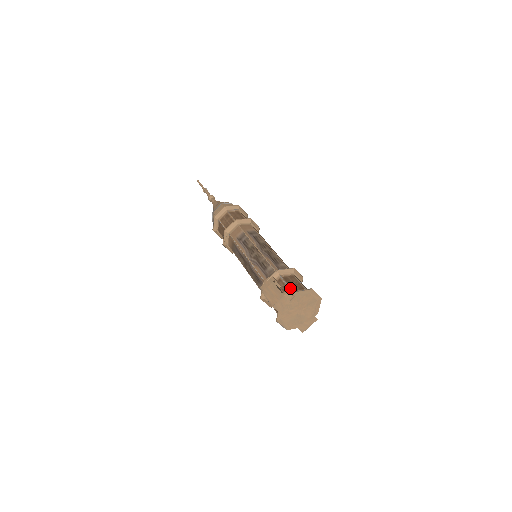
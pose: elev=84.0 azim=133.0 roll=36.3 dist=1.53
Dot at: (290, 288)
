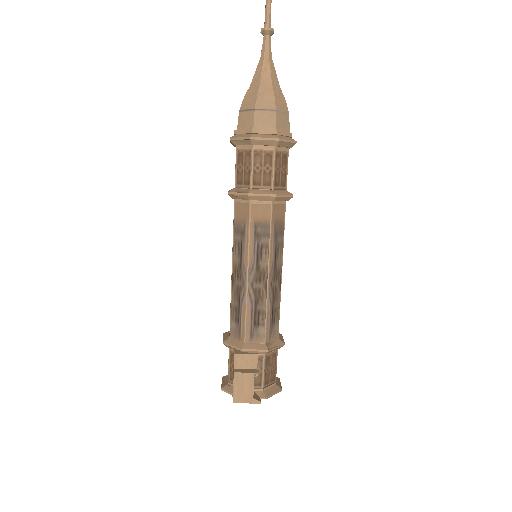
Dot at: (264, 381)
